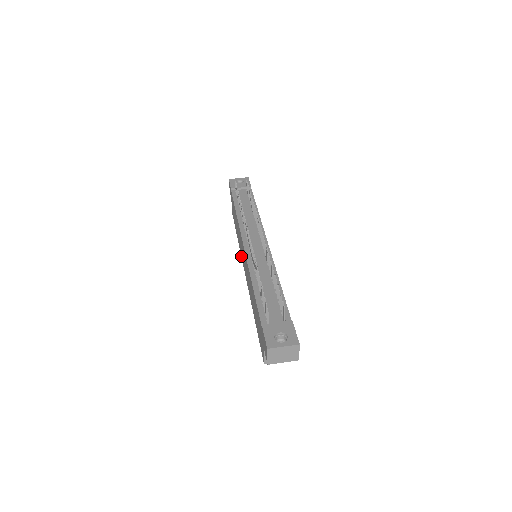
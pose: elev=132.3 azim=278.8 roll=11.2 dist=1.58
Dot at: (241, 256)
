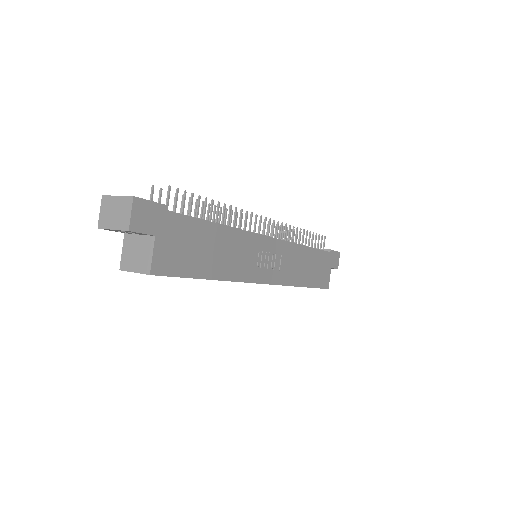
Dot at: occluded
